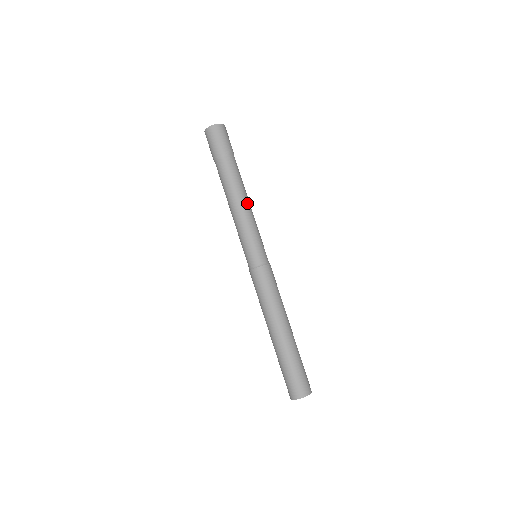
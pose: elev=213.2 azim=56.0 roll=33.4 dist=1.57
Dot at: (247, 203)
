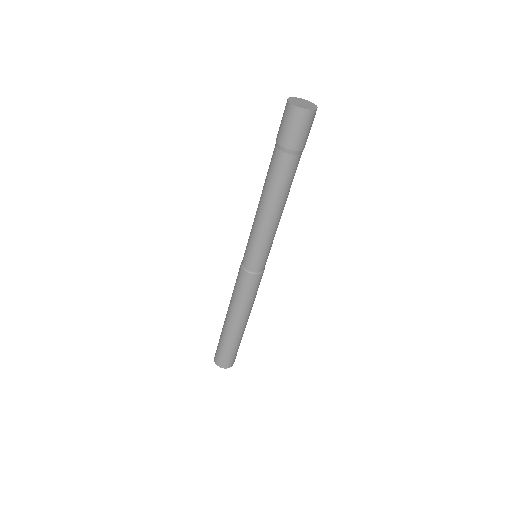
Dot at: (283, 209)
